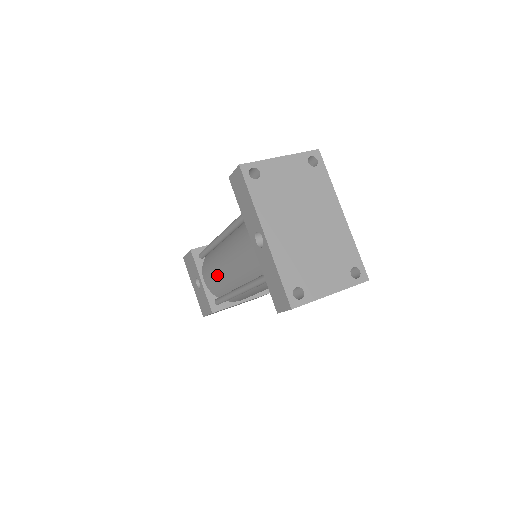
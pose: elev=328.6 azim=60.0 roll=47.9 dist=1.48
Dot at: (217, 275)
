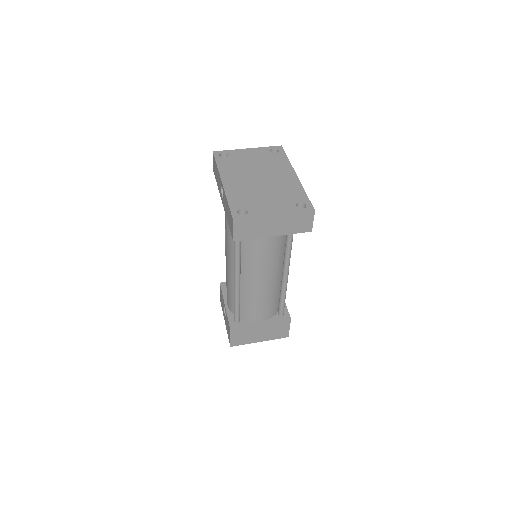
Dot at: (227, 281)
